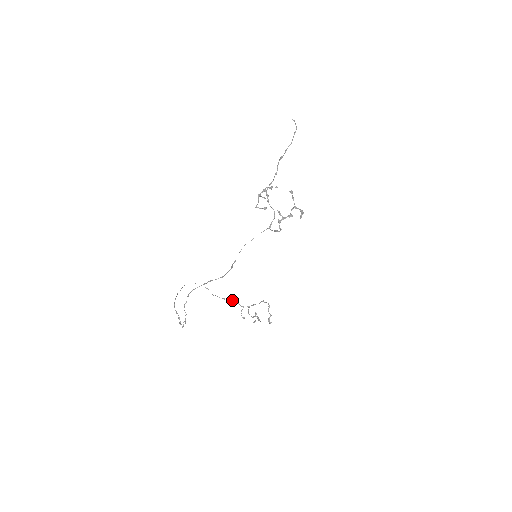
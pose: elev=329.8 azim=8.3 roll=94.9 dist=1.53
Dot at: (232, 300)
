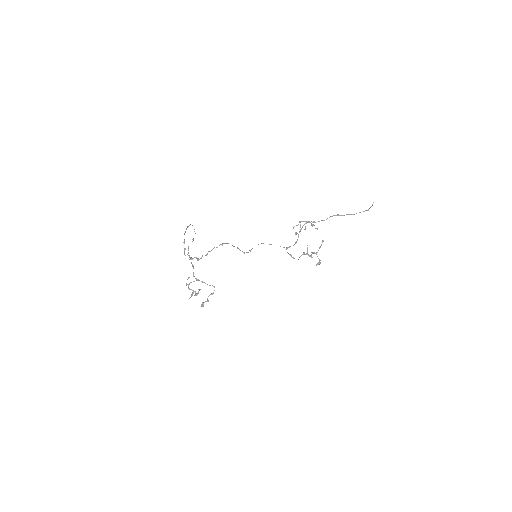
Dot at: occluded
